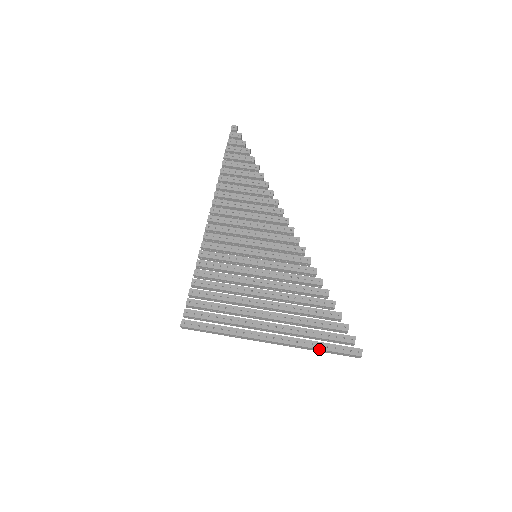
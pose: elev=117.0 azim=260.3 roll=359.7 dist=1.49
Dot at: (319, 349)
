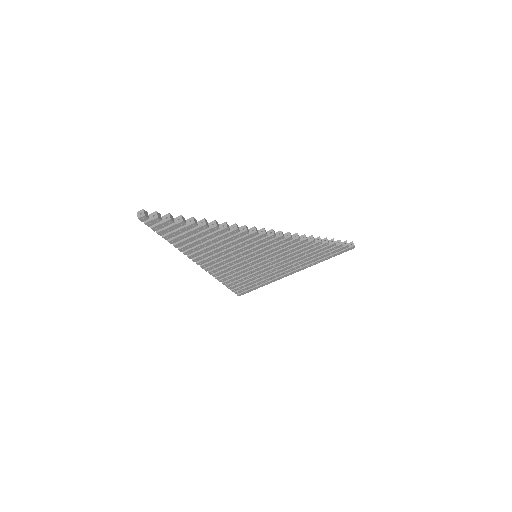
Dot at: (327, 259)
